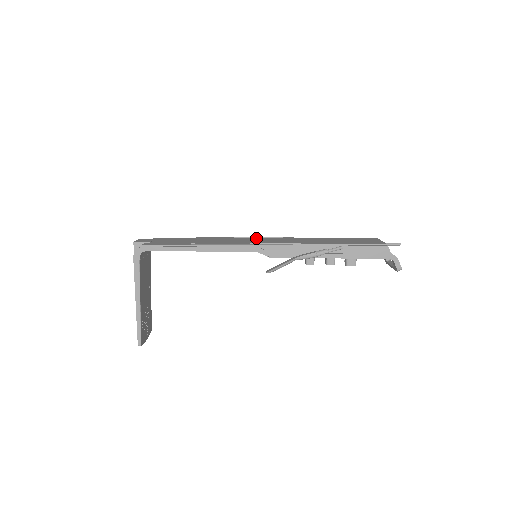
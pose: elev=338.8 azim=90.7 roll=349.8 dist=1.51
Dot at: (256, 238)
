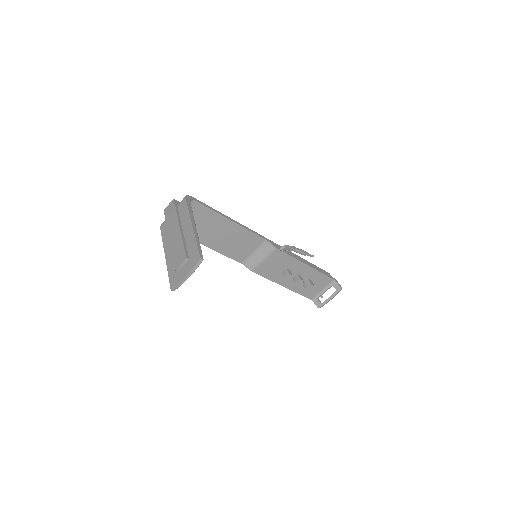
Dot at: occluded
